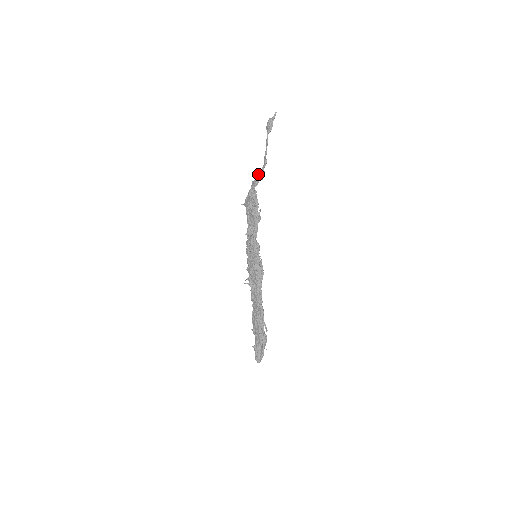
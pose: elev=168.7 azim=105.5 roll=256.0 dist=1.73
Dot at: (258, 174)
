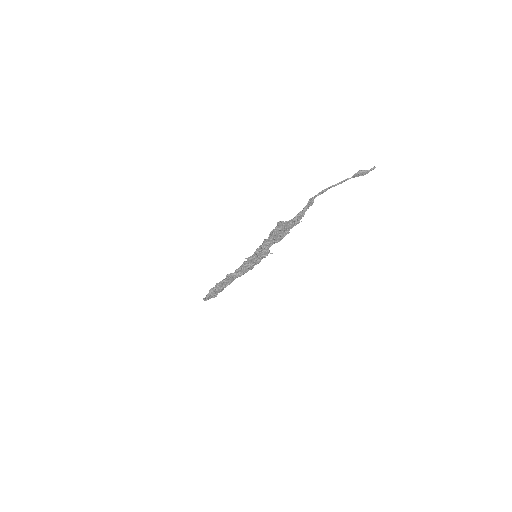
Dot at: occluded
